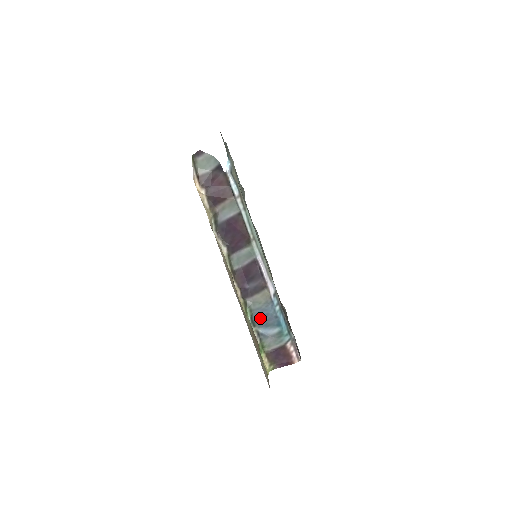
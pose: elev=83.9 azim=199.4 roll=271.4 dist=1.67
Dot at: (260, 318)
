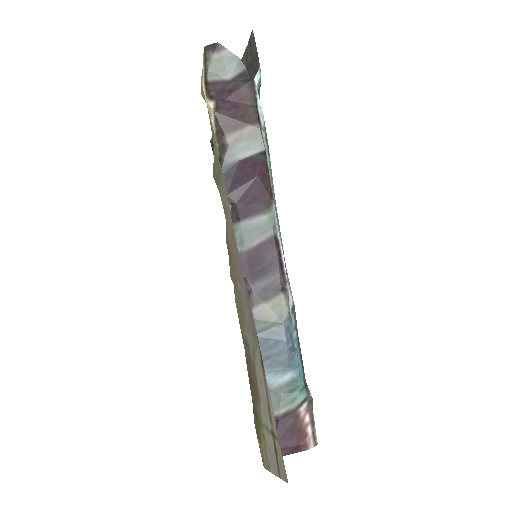
Dot at: (263, 349)
